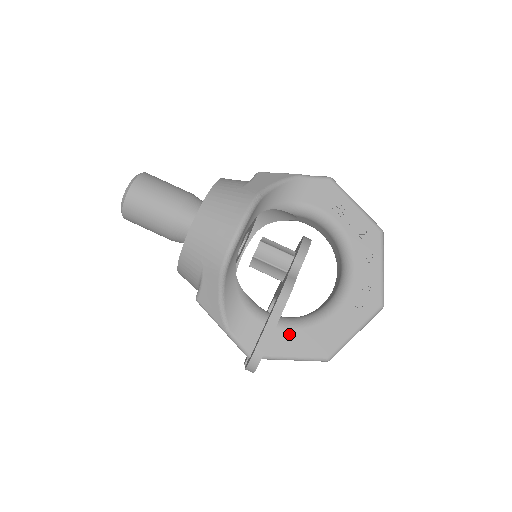
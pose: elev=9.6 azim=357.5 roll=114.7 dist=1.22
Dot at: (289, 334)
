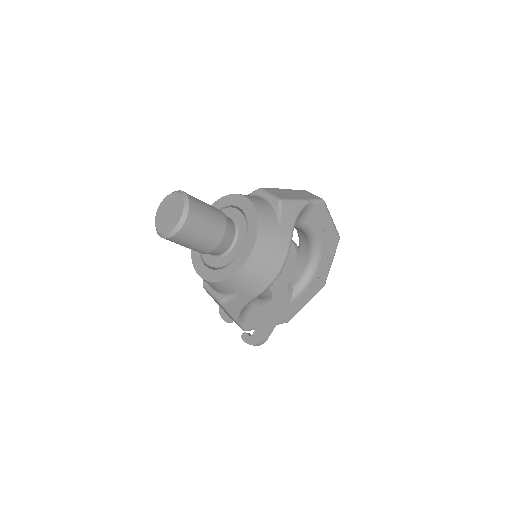
Dot at: occluded
